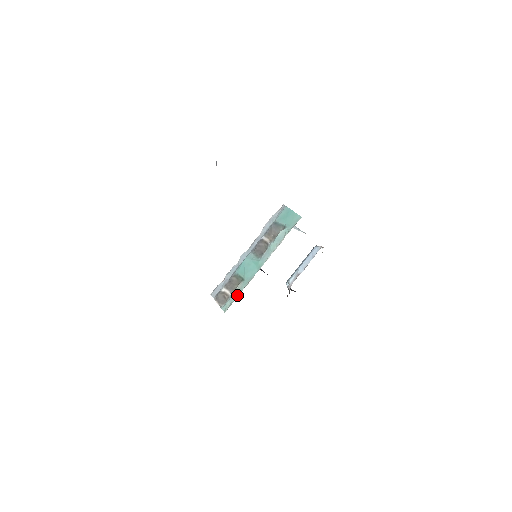
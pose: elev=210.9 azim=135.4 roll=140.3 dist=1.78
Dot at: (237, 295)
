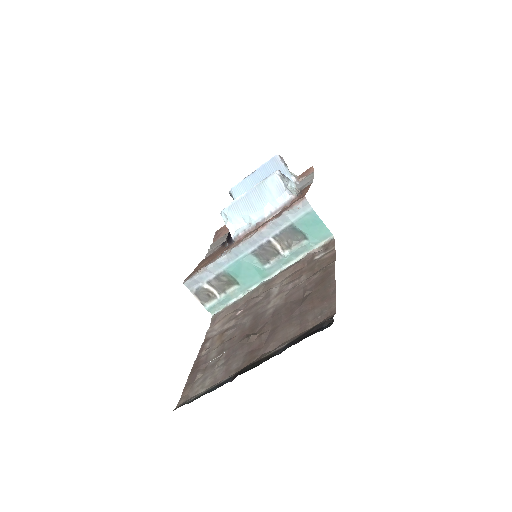
Dot at: (230, 300)
